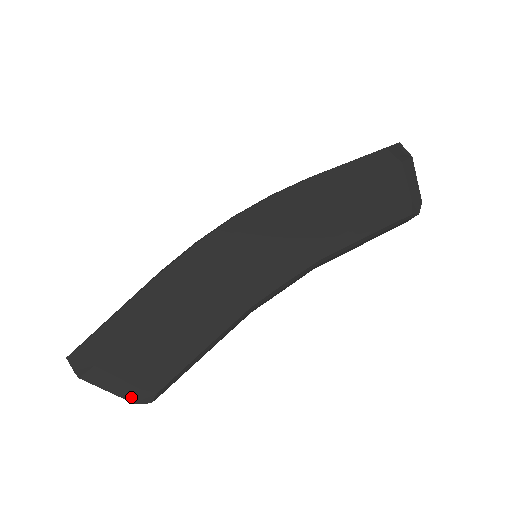
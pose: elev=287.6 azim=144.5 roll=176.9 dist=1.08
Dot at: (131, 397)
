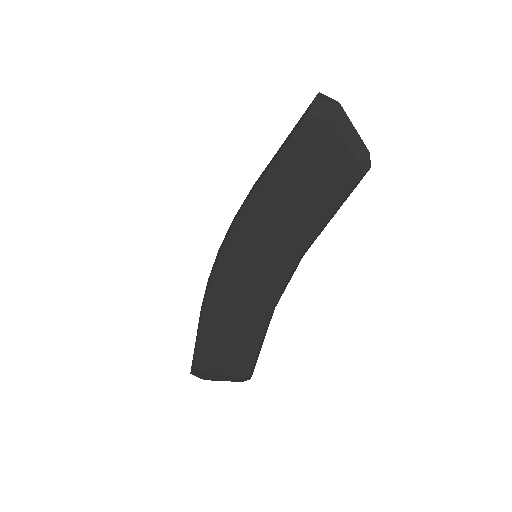
Dot at: (238, 380)
